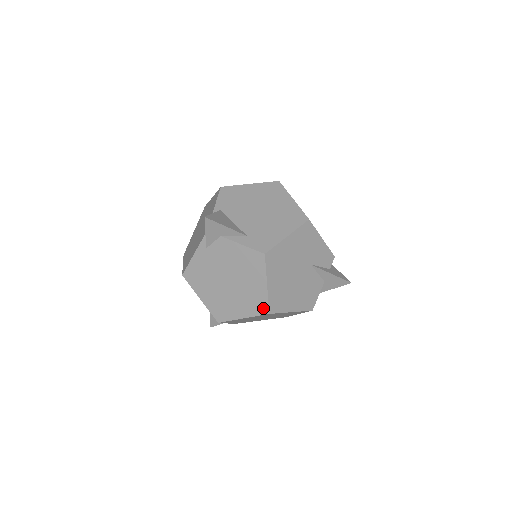
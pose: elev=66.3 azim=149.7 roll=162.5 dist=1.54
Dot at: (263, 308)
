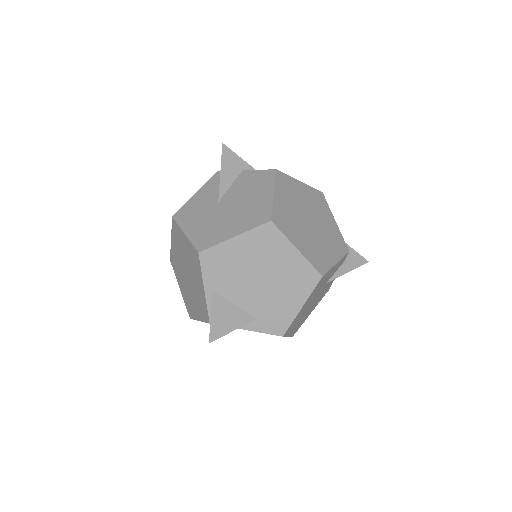
Dot at: occluded
